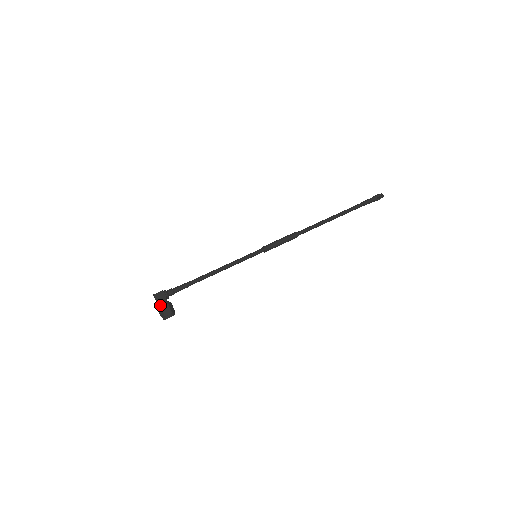
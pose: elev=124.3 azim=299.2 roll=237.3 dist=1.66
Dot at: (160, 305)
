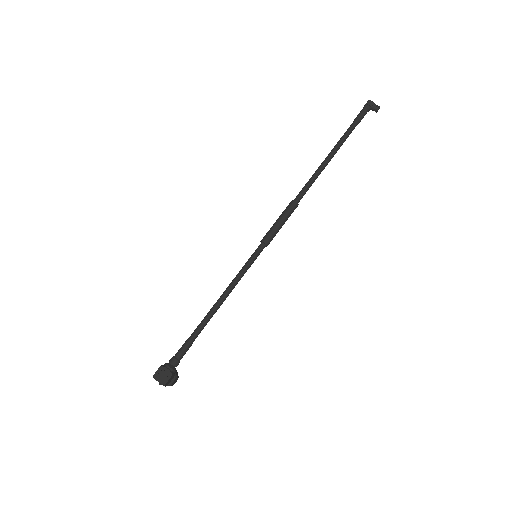
Dot at: (168, 384)
